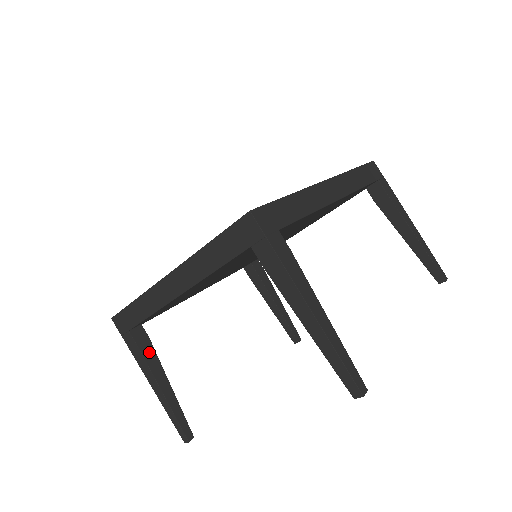
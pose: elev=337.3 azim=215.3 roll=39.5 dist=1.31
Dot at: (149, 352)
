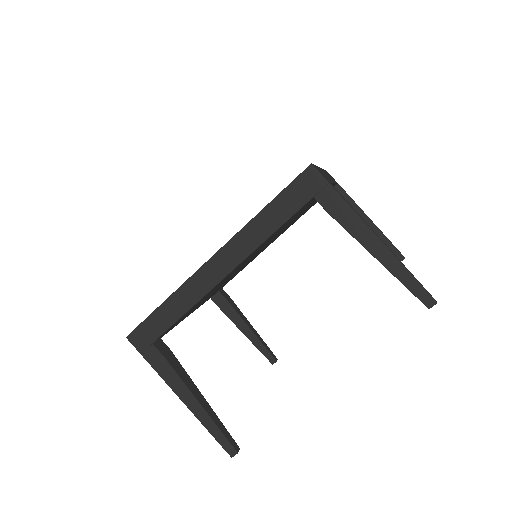
Dot at: (176, 364)
